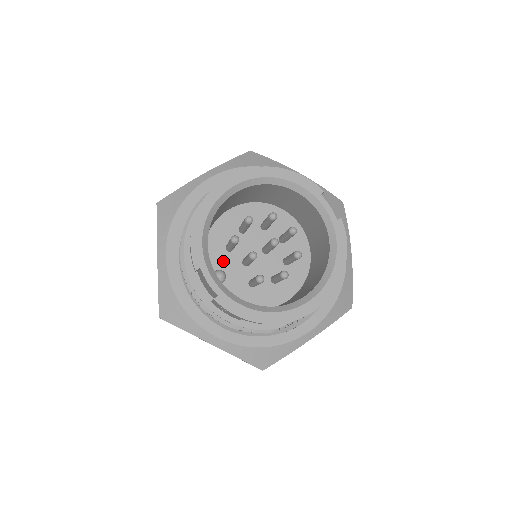
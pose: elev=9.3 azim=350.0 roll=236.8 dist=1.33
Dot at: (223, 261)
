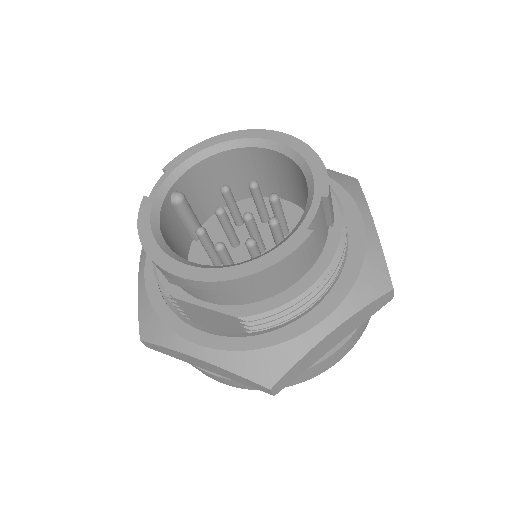
Dot at: occluded
